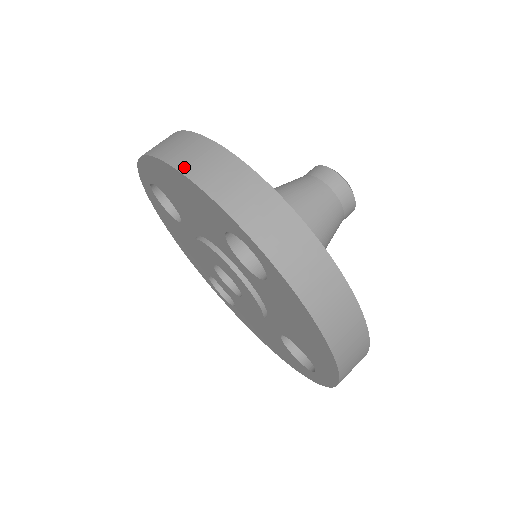
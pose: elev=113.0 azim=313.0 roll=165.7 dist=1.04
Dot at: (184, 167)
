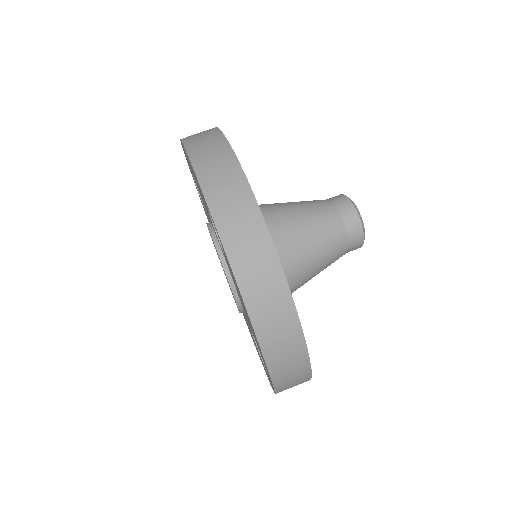
Dot at: (190, 146)
